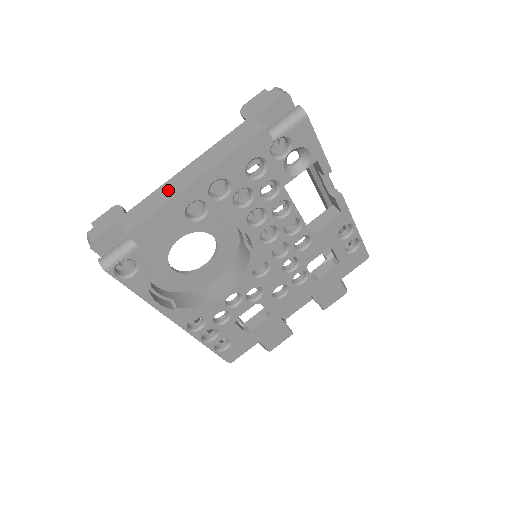
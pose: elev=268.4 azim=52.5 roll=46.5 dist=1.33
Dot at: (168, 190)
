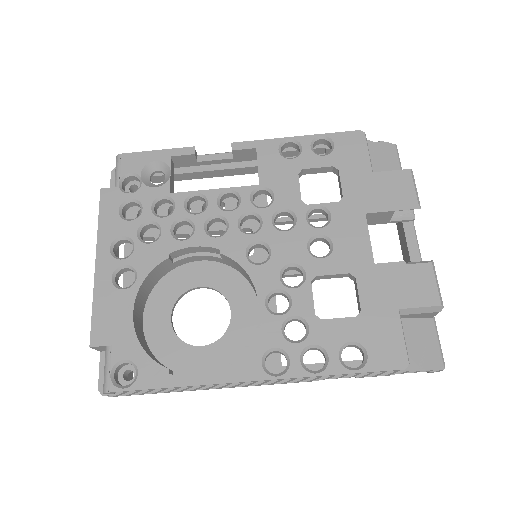
Dot at: occluded
